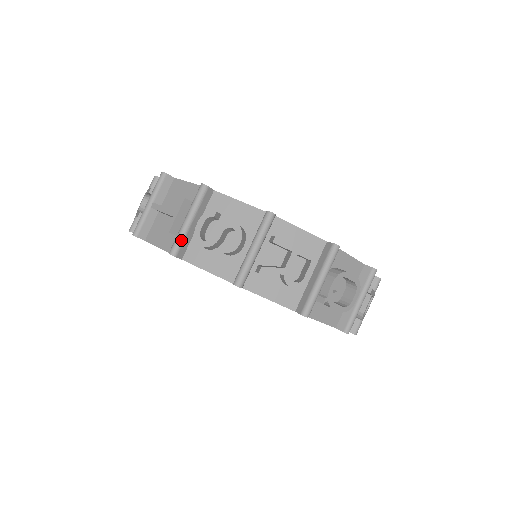
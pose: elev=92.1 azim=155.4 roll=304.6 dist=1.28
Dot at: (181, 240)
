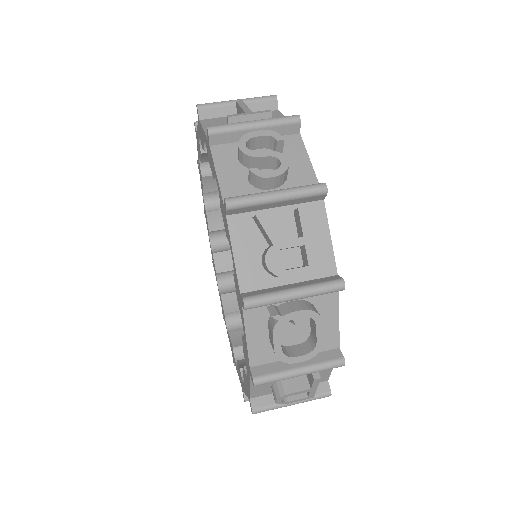
Dot at: (230, 128)
